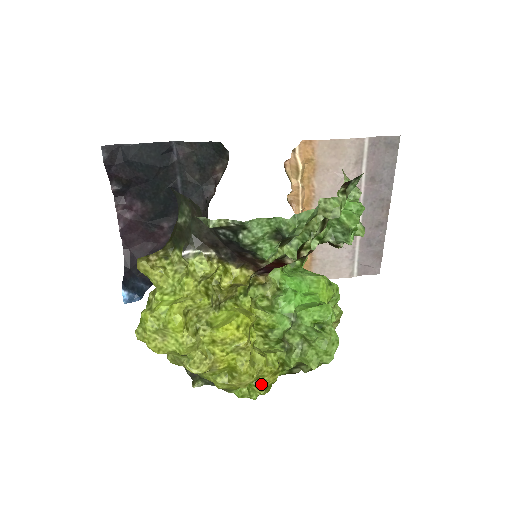
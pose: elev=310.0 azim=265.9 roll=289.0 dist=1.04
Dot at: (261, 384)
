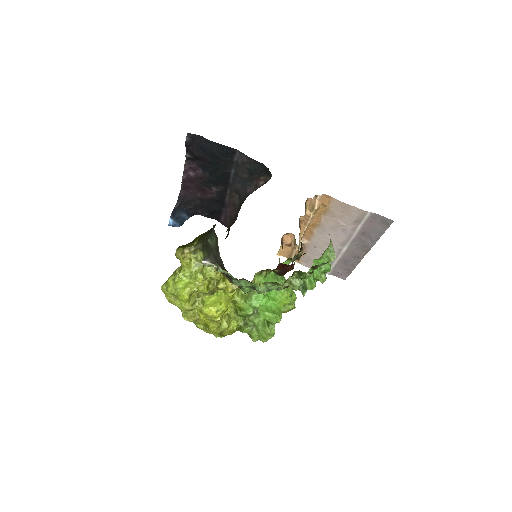
Dot at: (222, 334)
